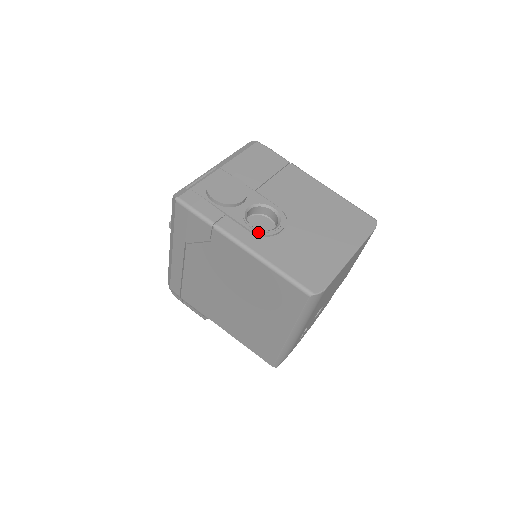
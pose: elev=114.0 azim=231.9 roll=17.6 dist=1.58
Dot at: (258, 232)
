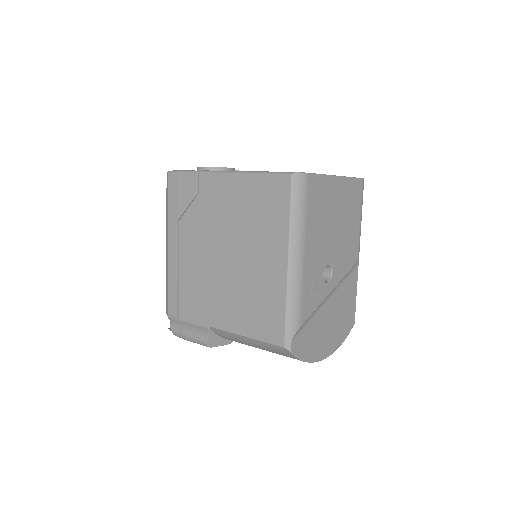
Dot at: occluded
